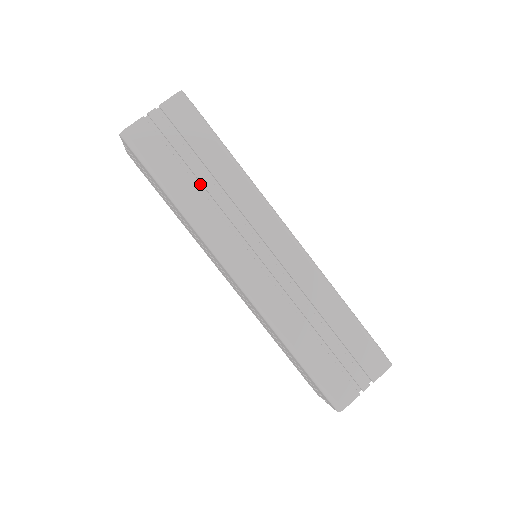
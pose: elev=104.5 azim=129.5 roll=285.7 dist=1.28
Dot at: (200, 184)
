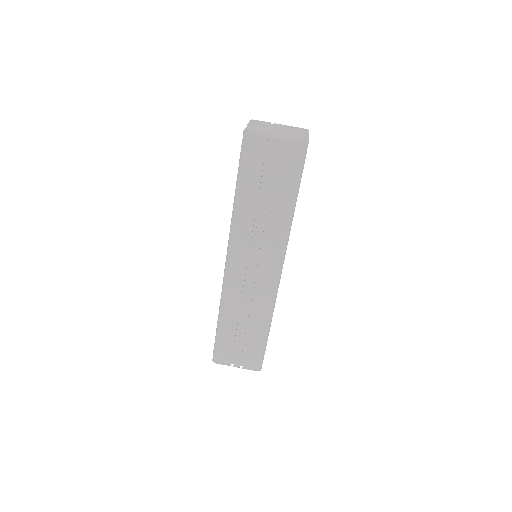
Dot at: (260, 202)
